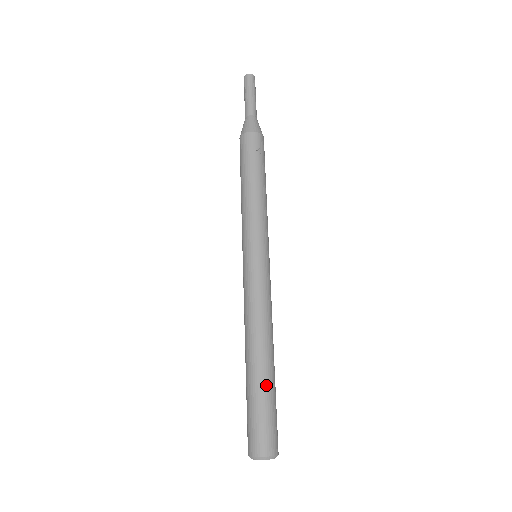
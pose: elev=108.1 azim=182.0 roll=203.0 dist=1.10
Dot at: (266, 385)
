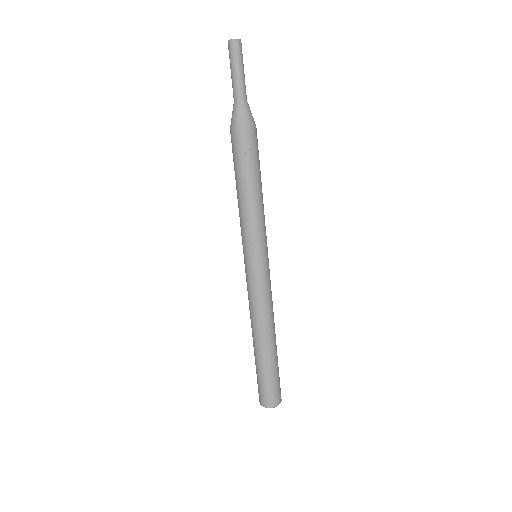
Dot at: (267, 364)
